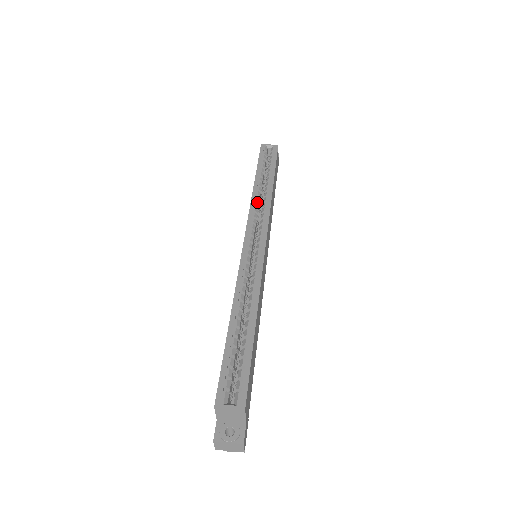
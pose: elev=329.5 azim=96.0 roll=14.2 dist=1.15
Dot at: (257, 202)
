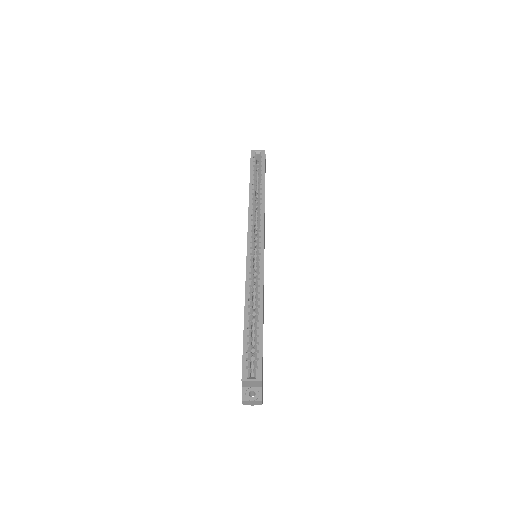
Dot at: (253, 211)
